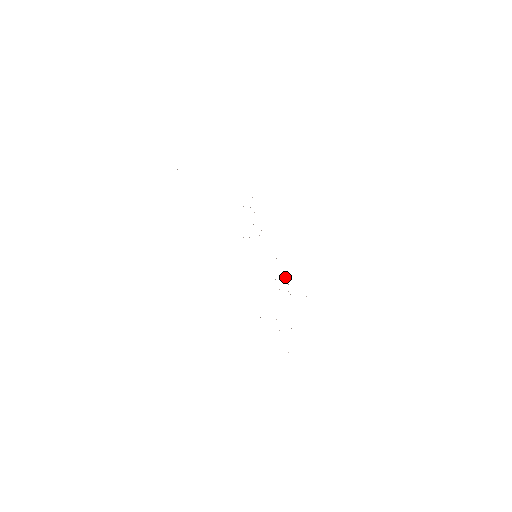
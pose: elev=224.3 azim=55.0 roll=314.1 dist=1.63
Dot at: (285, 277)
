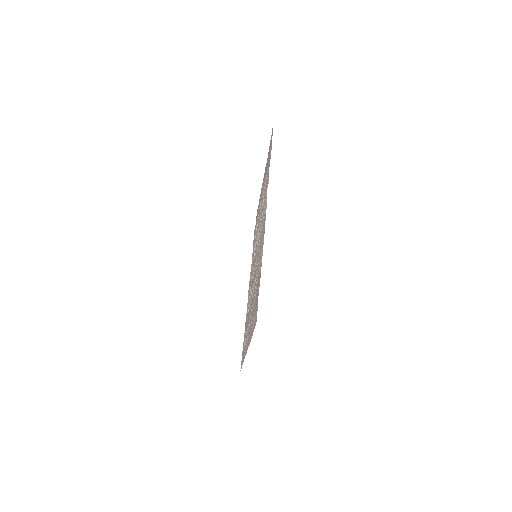
Dot at: occluded
